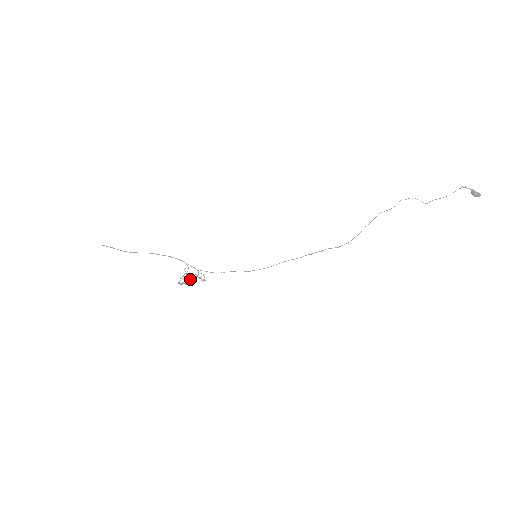
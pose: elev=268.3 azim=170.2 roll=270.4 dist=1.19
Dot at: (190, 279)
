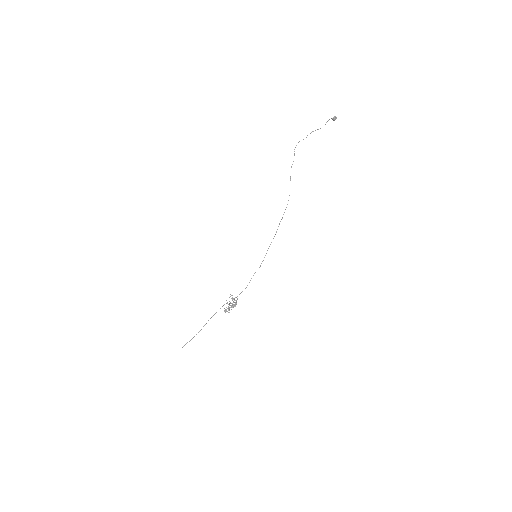
Dot at: (233, 305)
